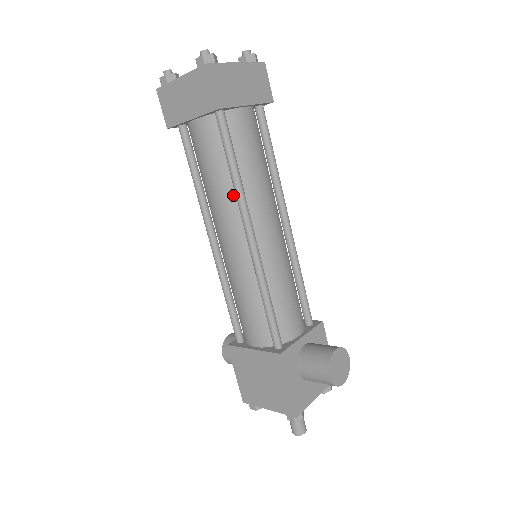
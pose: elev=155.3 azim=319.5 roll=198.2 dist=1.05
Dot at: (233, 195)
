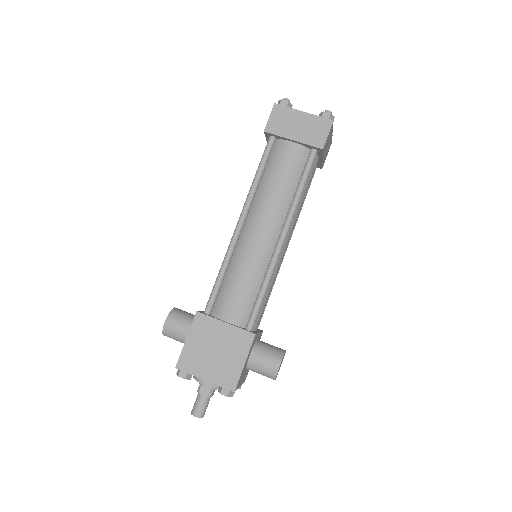
Dot at: (287, 205)
